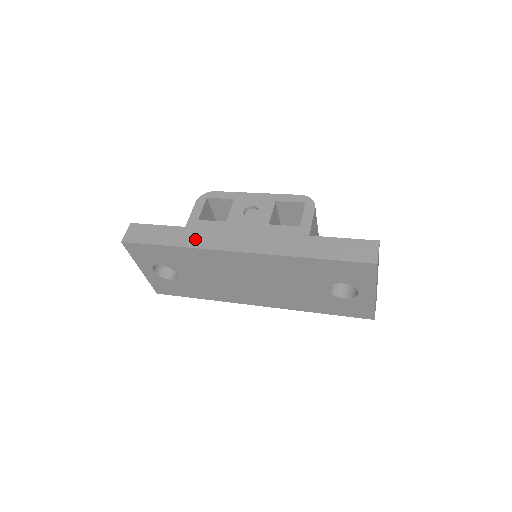
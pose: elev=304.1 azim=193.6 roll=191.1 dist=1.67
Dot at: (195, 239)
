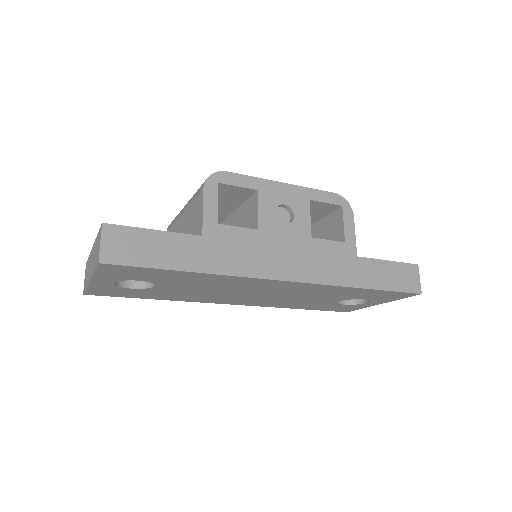
Dot at: (225, 259)
